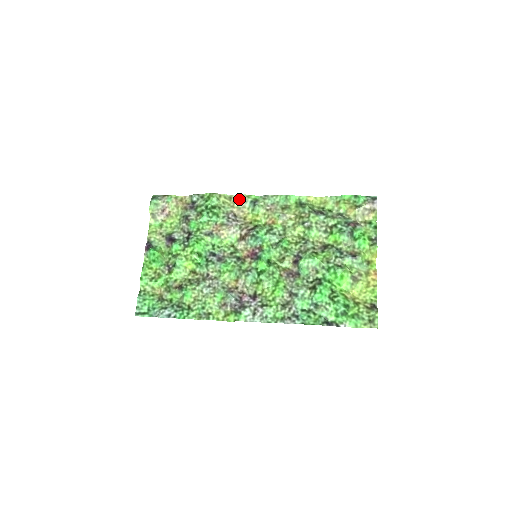
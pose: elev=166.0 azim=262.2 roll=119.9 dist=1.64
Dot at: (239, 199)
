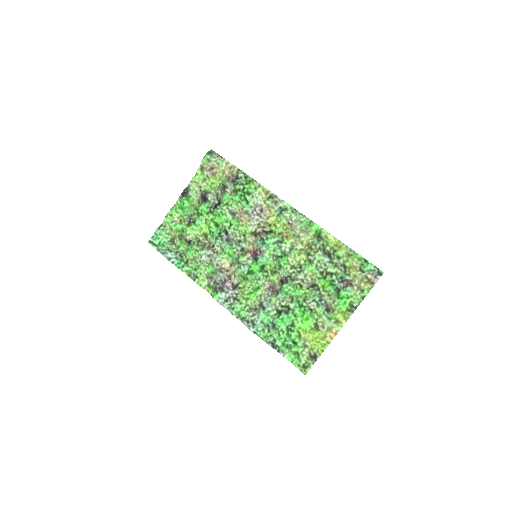
Dot at: (272, 199)
